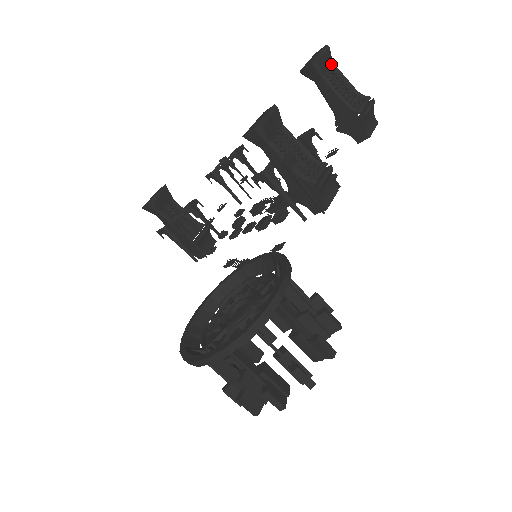
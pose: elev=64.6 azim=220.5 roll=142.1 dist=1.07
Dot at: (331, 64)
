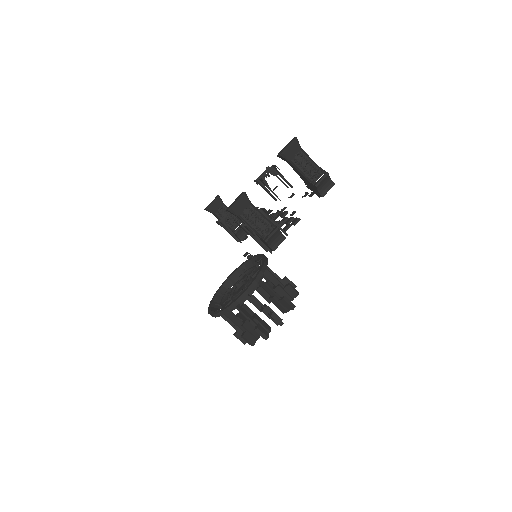
Dot at: (299, 149)
